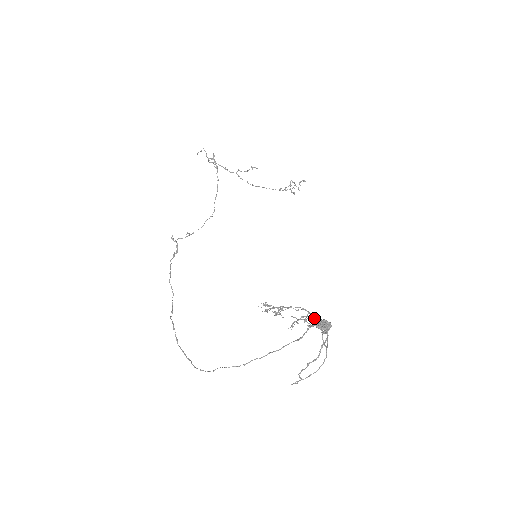
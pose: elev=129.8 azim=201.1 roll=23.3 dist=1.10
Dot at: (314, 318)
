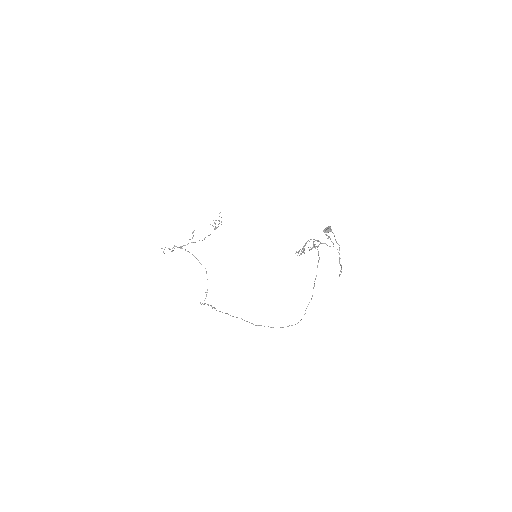
Dot at: occluded
